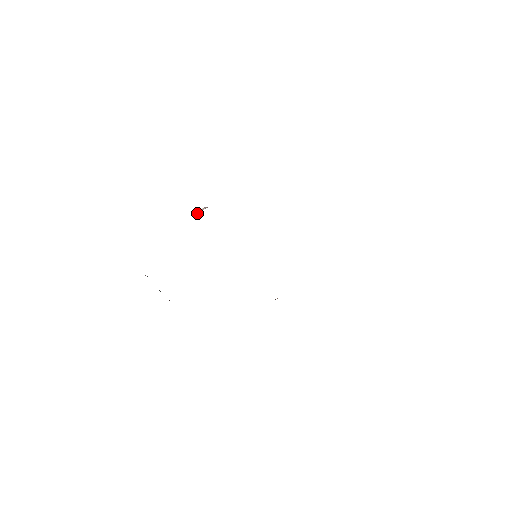
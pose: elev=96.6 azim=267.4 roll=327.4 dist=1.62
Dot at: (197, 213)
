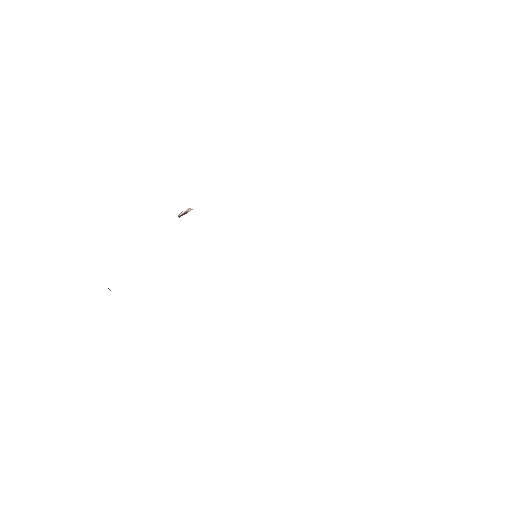
Dot at: (181, 213)
